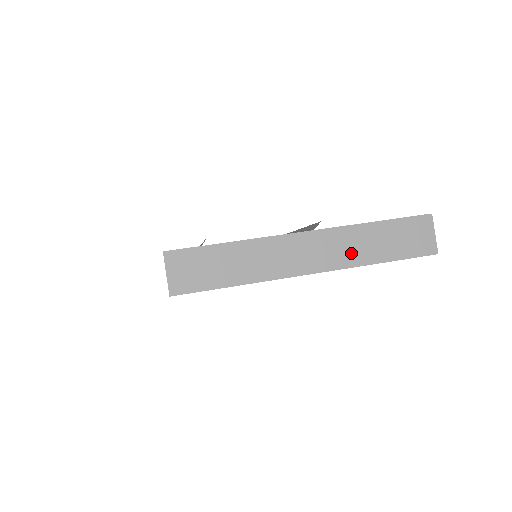
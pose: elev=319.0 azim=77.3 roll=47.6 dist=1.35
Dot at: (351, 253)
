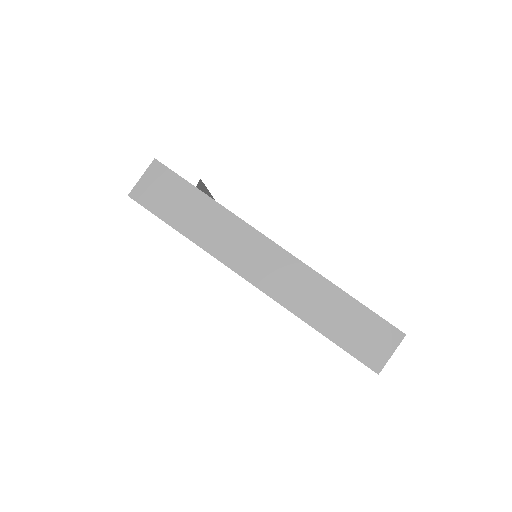
Dot at: (300, 298)
